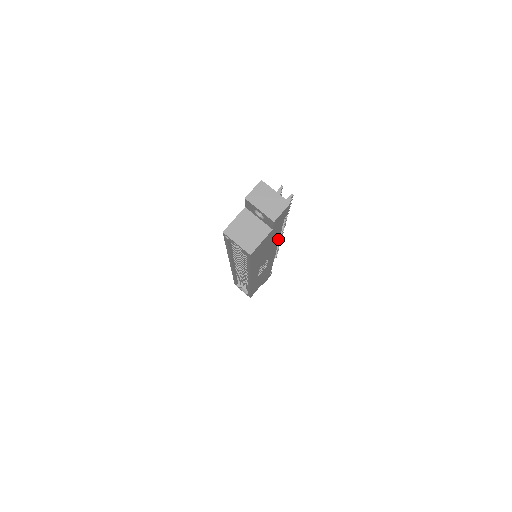
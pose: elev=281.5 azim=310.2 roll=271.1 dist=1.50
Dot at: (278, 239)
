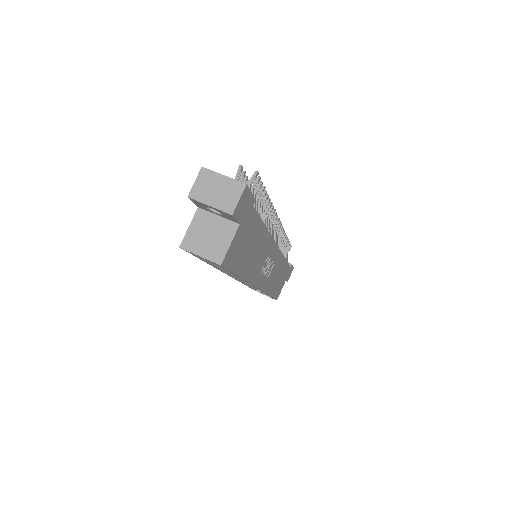
Dot at: (266, 230)
